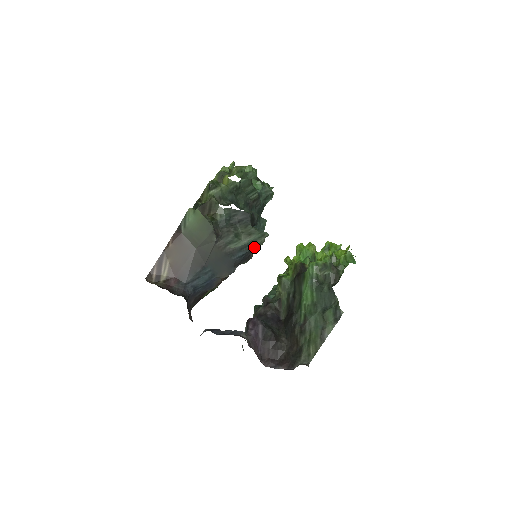
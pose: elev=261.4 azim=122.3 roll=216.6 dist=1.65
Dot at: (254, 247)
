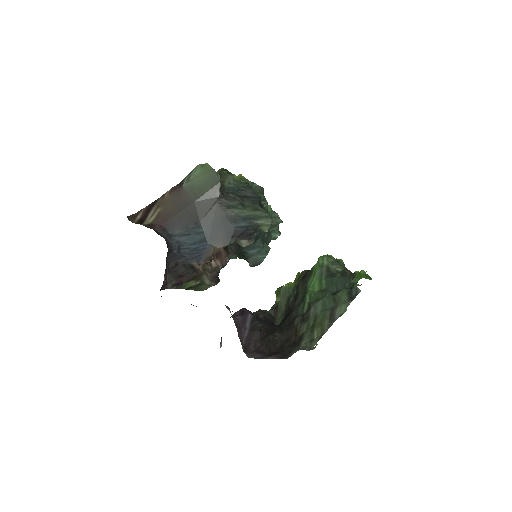
Dot at: (259, 225)
